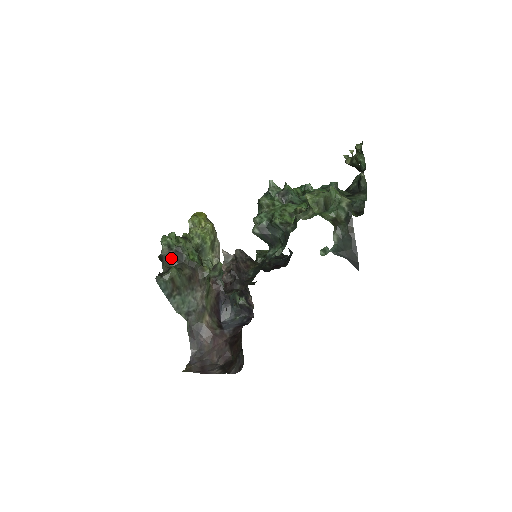
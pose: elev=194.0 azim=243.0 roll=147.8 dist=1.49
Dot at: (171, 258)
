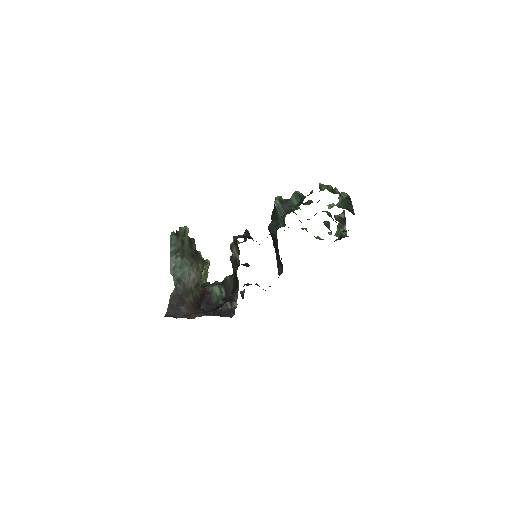
Dot at: occluded
